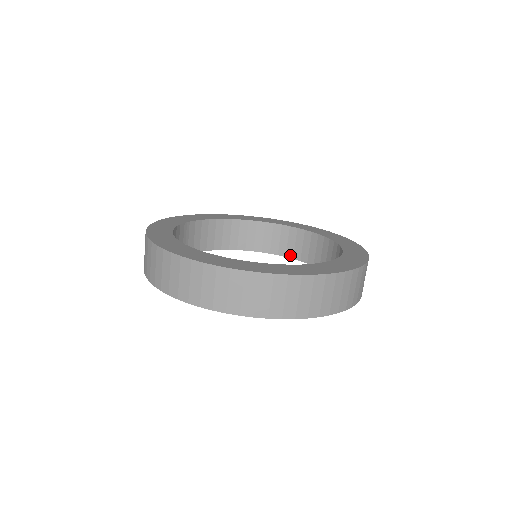
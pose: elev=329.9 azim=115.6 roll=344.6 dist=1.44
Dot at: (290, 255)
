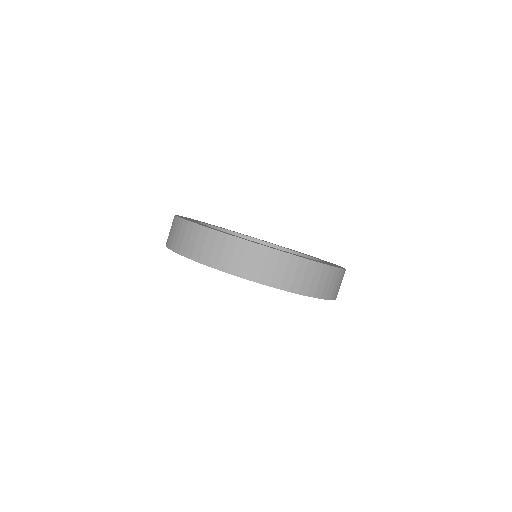
Dot at: occluded
